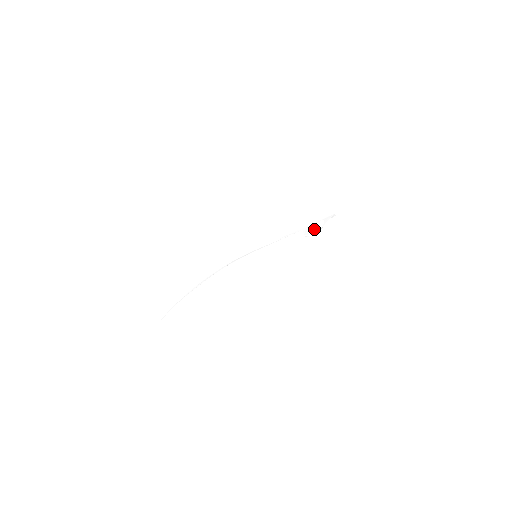
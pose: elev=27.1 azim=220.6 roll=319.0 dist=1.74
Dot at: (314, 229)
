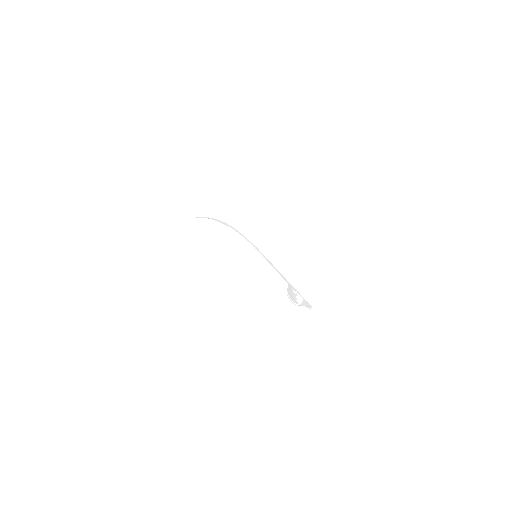
Dot at: (294, 297)
